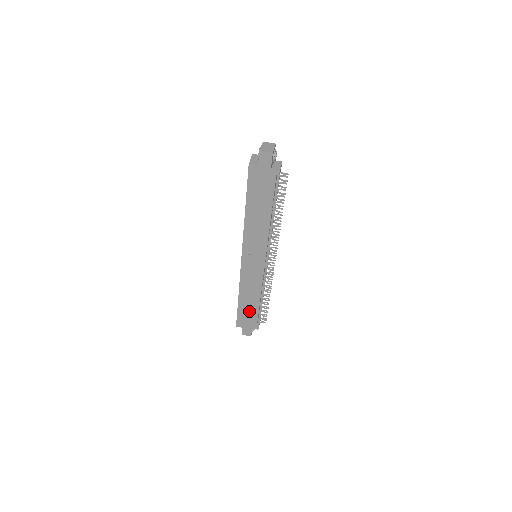
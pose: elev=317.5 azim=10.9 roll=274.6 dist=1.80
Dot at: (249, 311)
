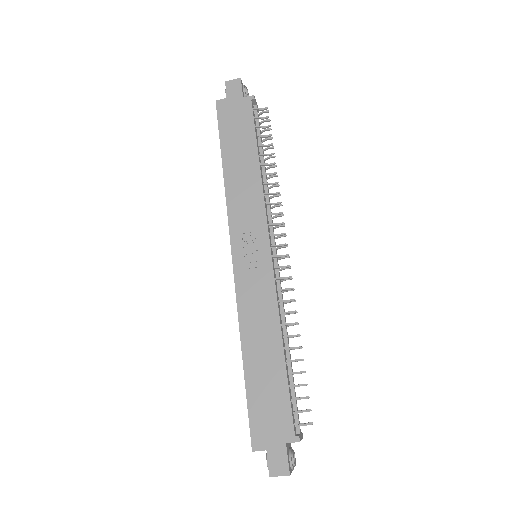
Dot at: (269, 387)
